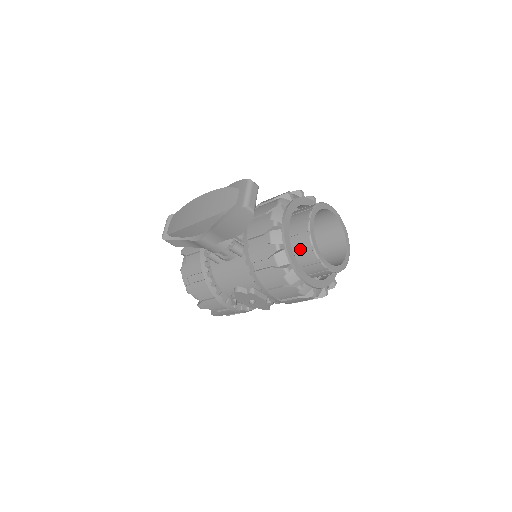
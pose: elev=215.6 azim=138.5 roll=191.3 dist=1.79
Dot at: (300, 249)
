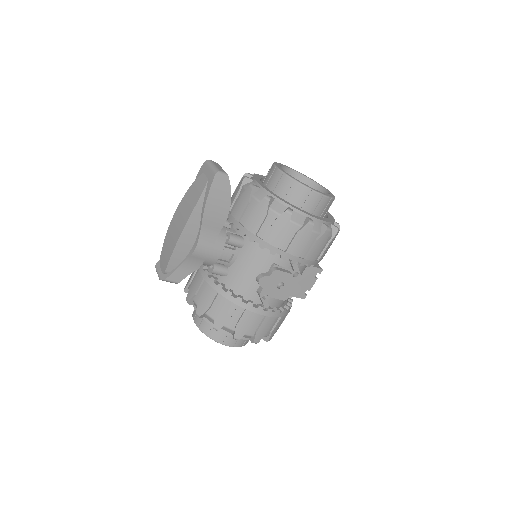
Dot at: (287, 193)
